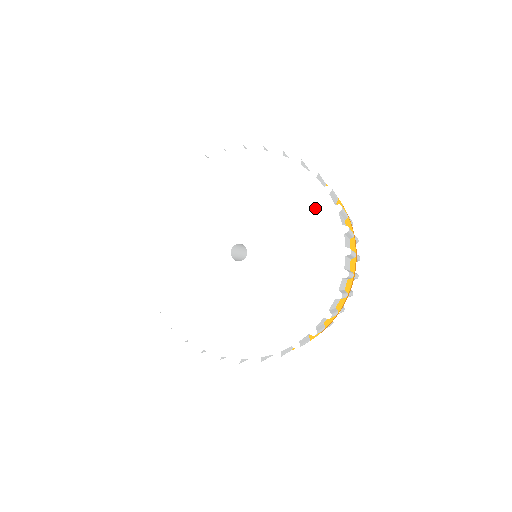
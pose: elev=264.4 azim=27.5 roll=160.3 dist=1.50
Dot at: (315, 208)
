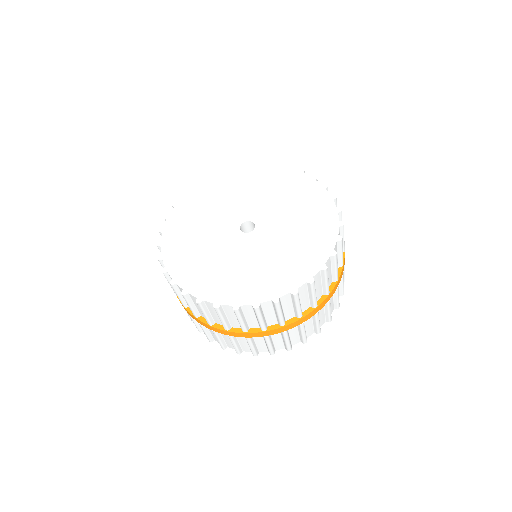
Dot at: (320, 207)
